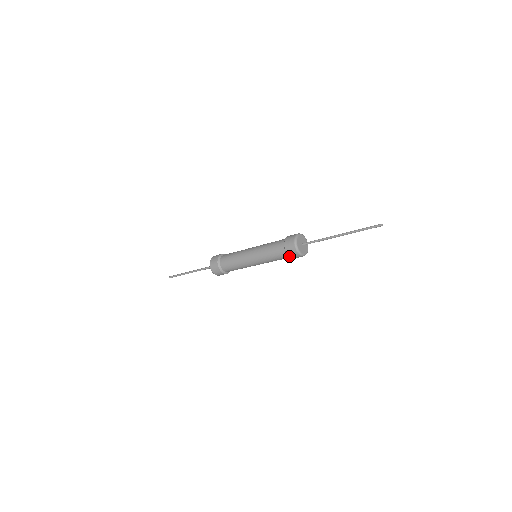
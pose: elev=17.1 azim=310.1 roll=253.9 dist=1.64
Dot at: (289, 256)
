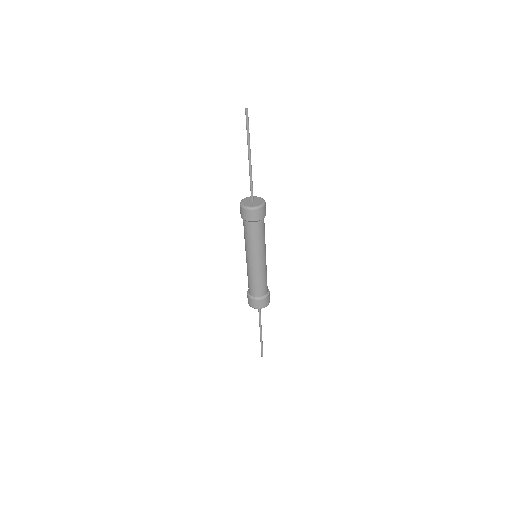
Dot at: (242, 217)
